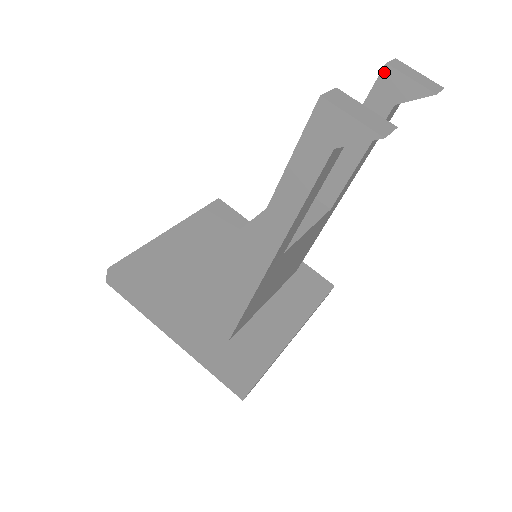
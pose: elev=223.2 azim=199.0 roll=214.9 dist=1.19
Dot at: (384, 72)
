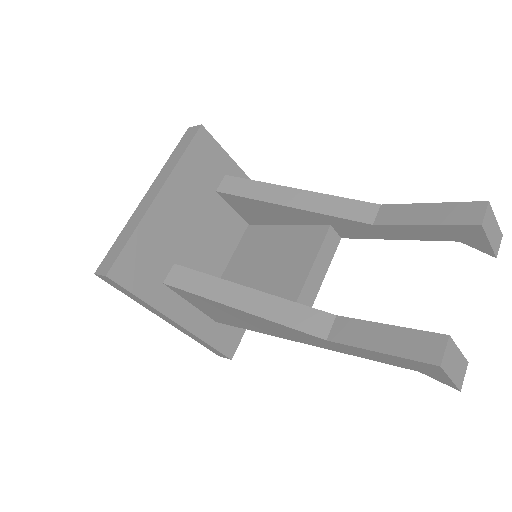
Dot at: (474, 227)
